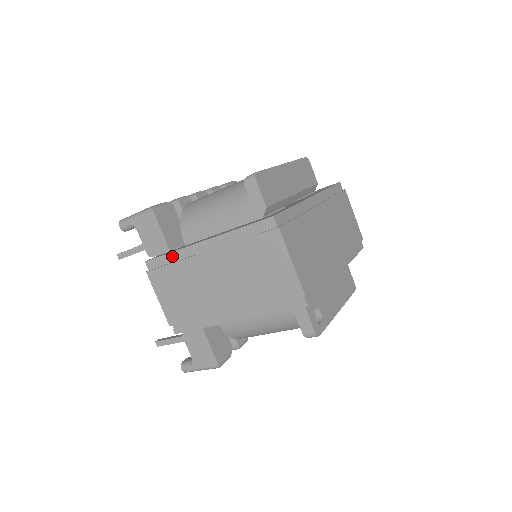
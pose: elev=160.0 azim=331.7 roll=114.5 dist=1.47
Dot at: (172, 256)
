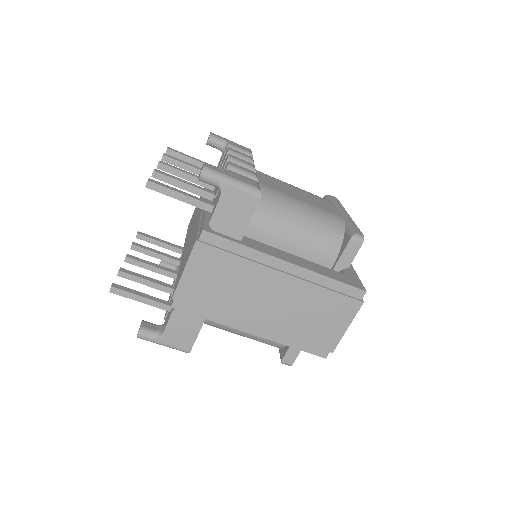
Dot at: (243, 249)
